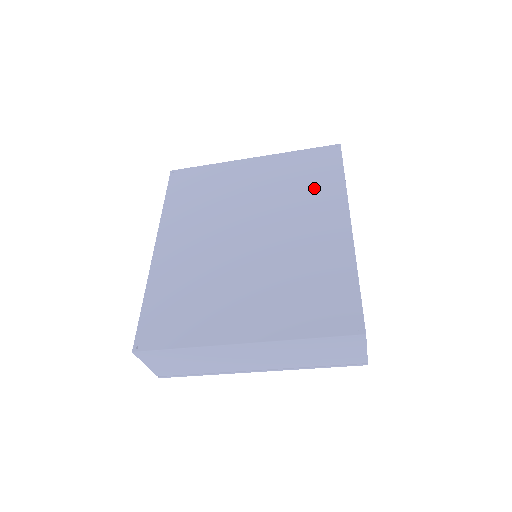
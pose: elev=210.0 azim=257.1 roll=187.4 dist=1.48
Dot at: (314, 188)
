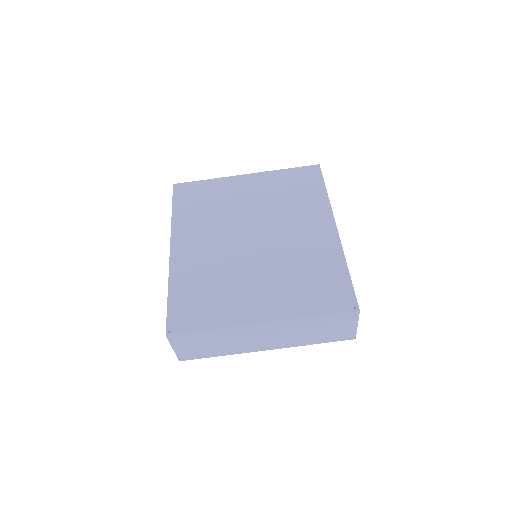
Dot at: (303, 200)
